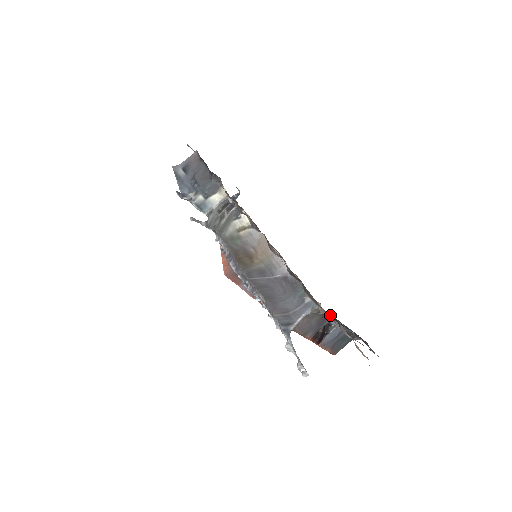
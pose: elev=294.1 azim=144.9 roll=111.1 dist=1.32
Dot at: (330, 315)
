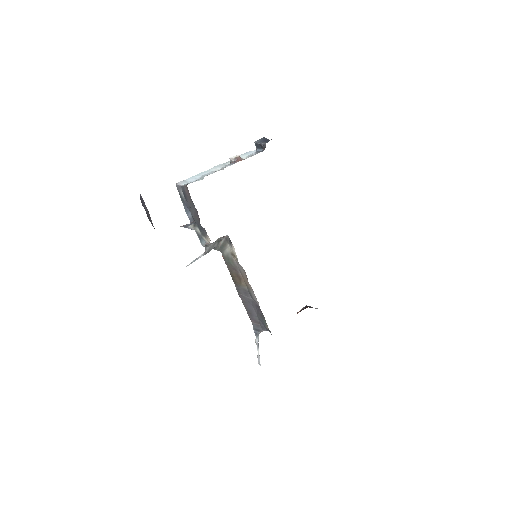
Dot at: occluded
